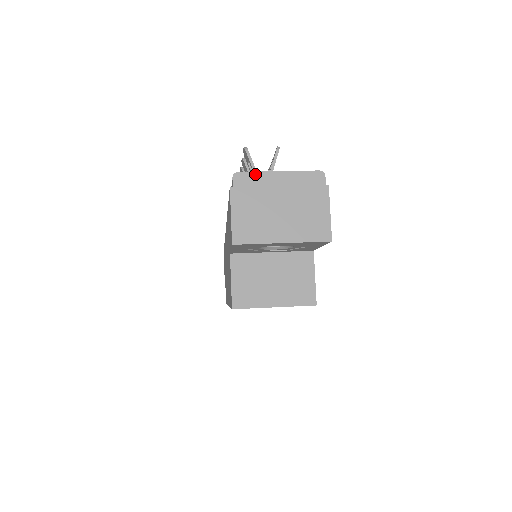
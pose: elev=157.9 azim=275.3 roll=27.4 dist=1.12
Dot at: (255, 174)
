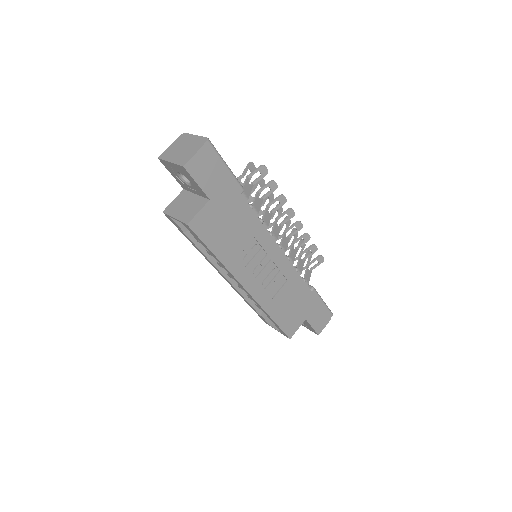
Dot at: (189, 134)
